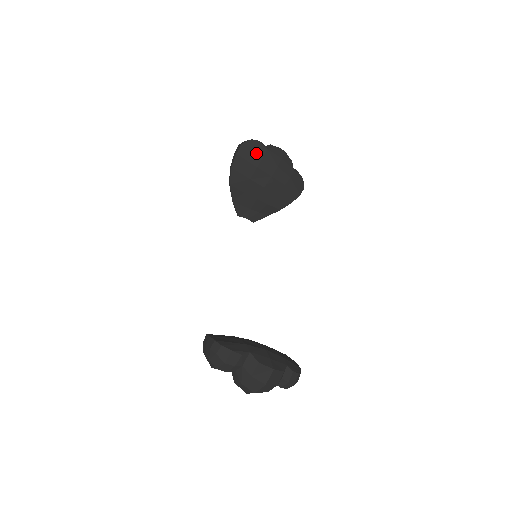
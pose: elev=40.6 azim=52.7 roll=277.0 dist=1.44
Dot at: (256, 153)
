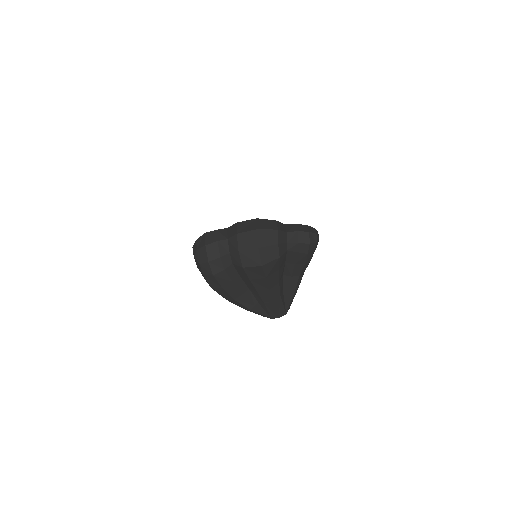
Dot at: occluded
